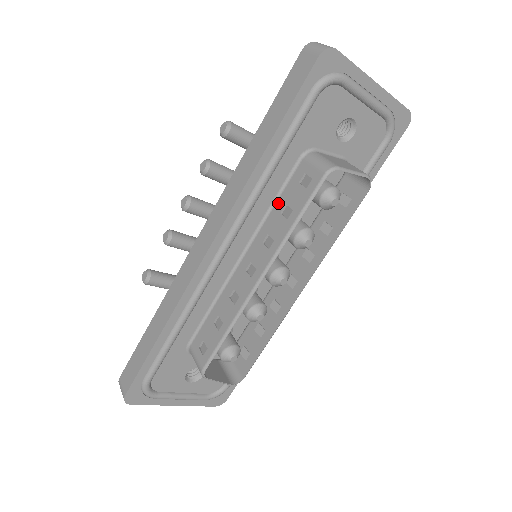
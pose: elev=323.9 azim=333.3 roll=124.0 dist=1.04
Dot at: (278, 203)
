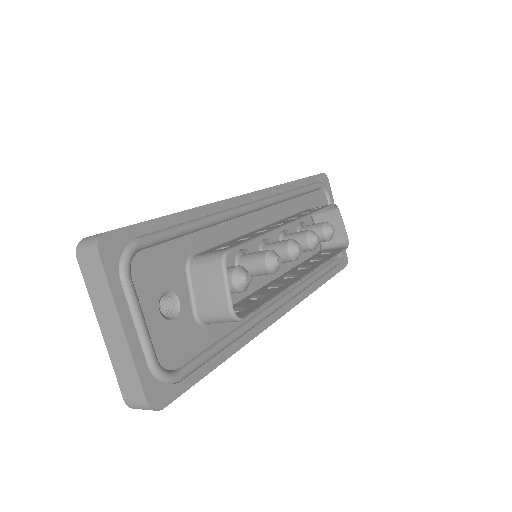
Dot at: (293, 215)
